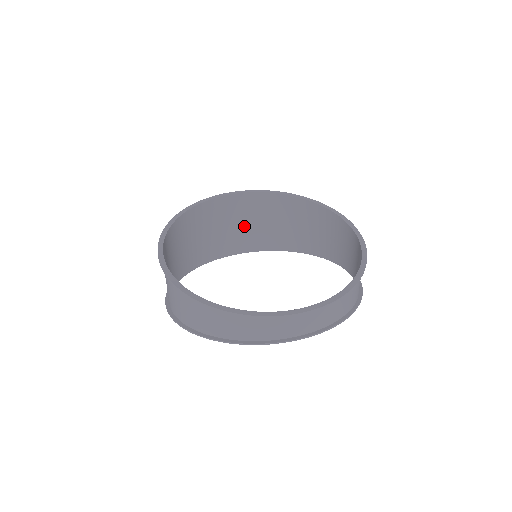
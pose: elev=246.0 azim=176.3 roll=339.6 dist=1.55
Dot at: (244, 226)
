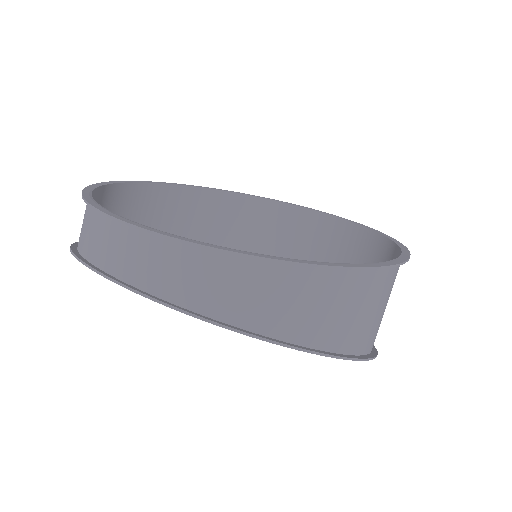
Dot at: occluded
